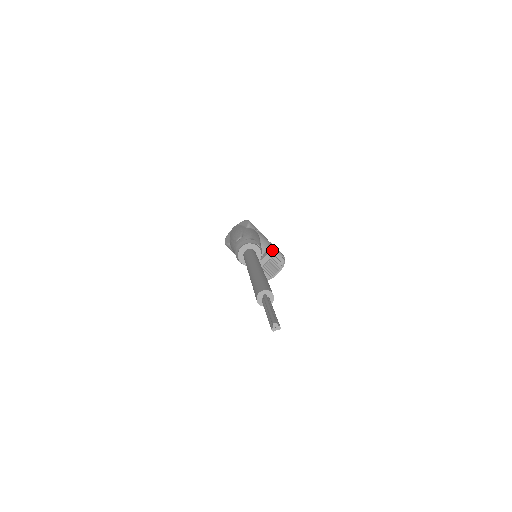
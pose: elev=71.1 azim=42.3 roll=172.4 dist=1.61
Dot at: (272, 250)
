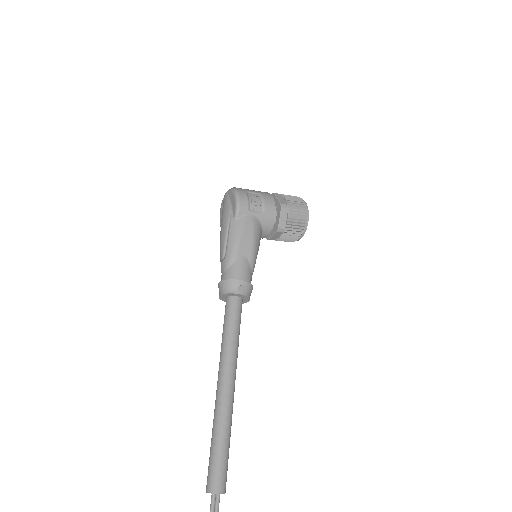
Dot at: (284, 219)
